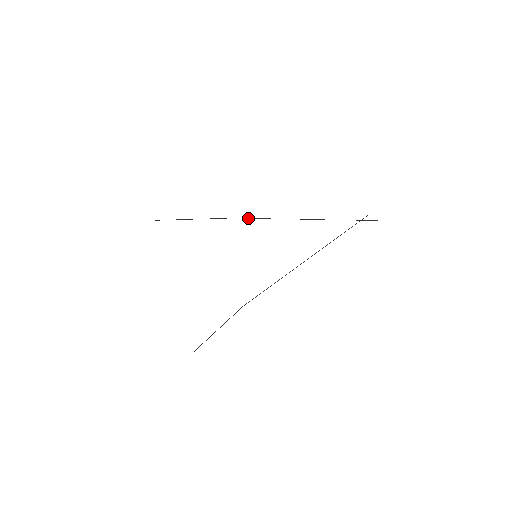
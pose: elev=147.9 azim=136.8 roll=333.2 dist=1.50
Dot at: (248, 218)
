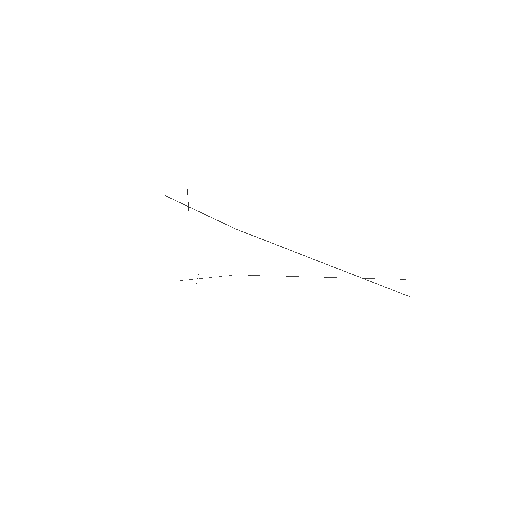
Dot at: (251, 235)
